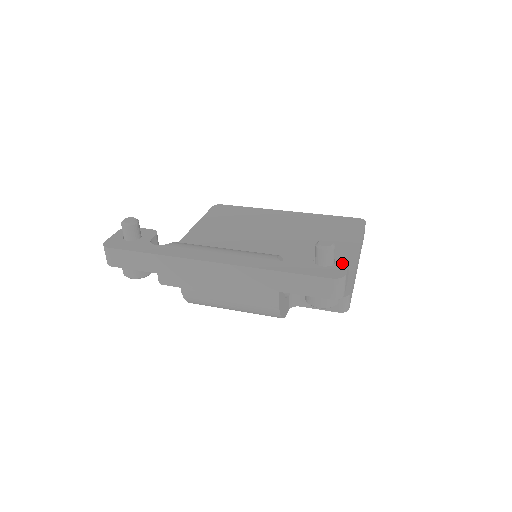
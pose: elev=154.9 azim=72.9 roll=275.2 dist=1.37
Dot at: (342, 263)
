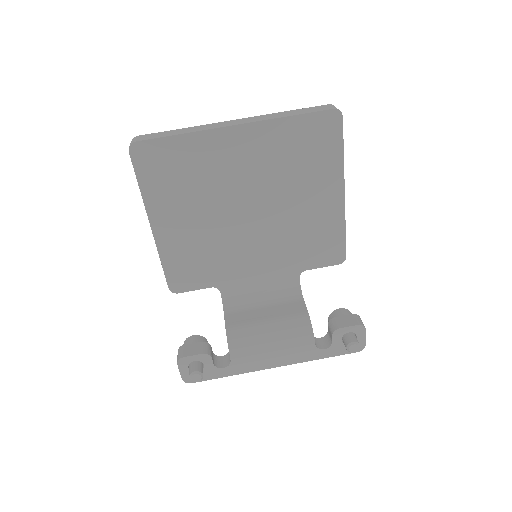
Dot at: (361, 336)
